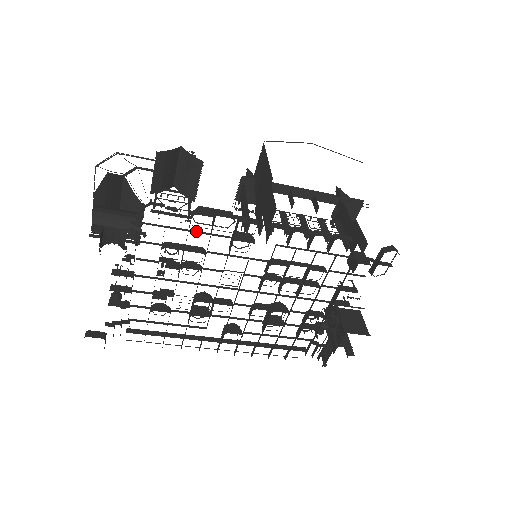
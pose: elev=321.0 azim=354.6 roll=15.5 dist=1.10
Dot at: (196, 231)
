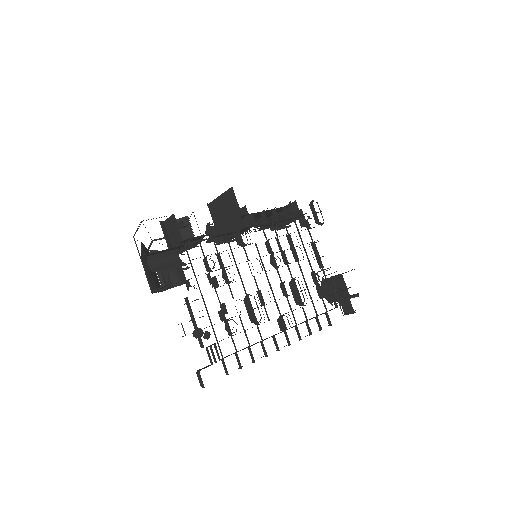
Dot at: occluded
